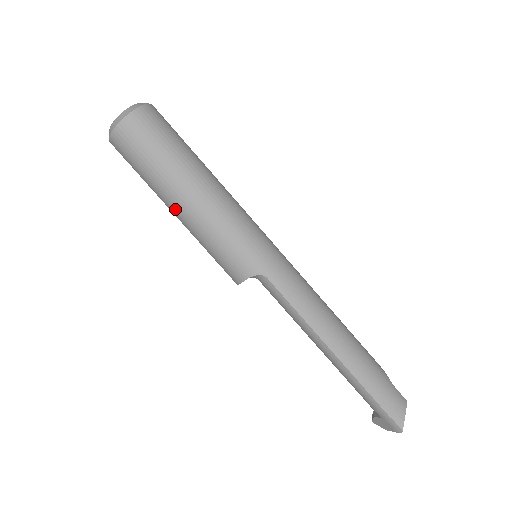
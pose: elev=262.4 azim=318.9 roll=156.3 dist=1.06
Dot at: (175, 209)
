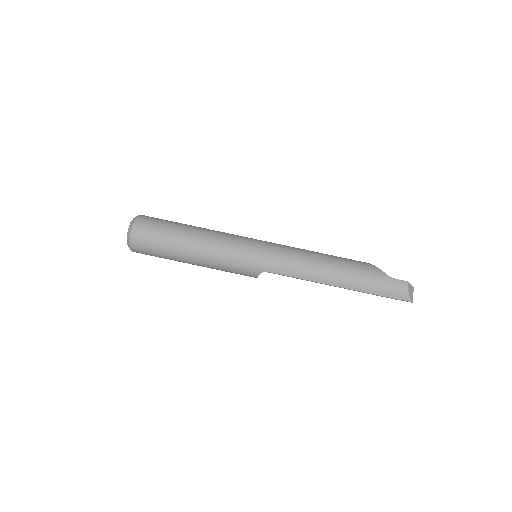
Dot at: occluded
